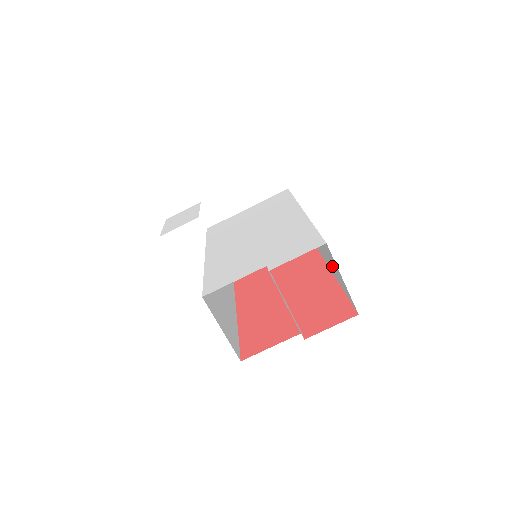
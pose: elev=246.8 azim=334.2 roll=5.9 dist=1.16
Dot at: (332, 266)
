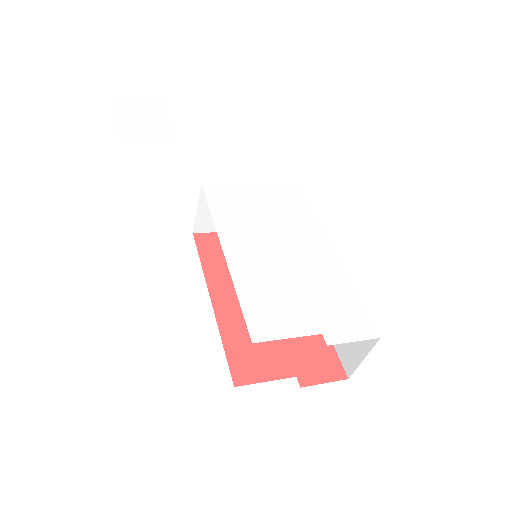
Dot at: occluded
